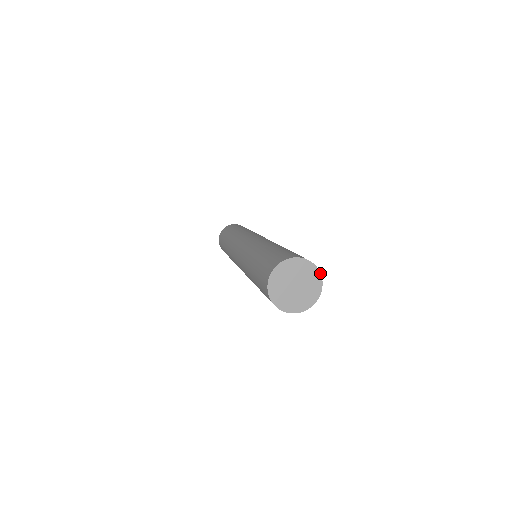
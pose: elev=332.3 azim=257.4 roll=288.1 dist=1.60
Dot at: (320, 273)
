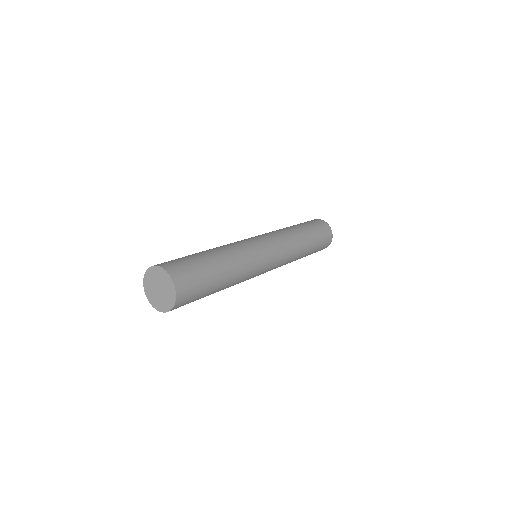
Dot at: (176, 297)
